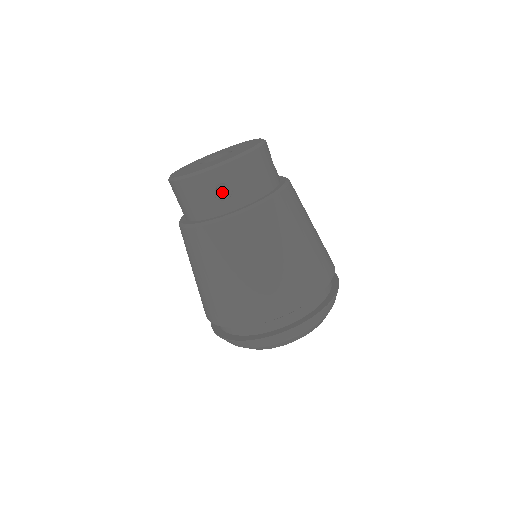
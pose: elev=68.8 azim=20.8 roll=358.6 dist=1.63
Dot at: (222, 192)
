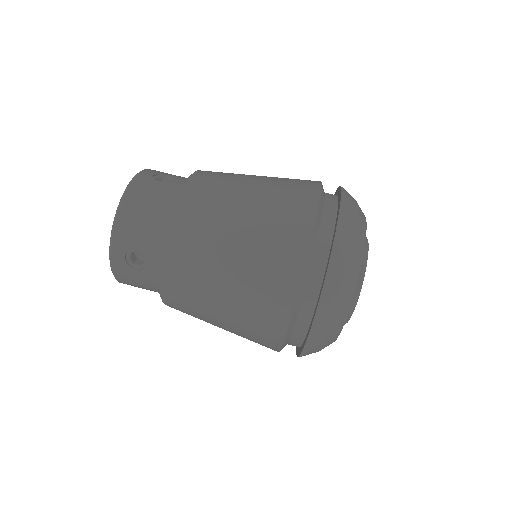
Dot at: occluded
